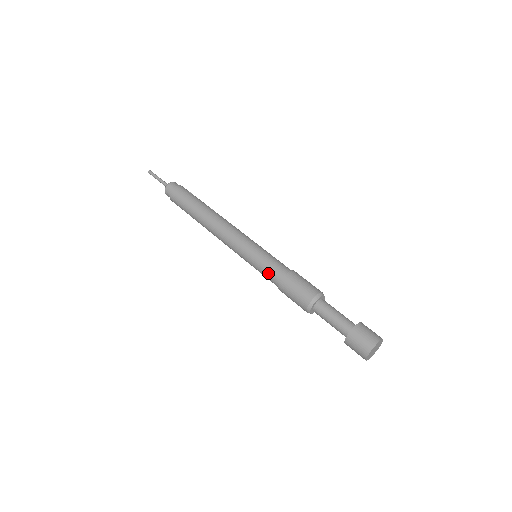
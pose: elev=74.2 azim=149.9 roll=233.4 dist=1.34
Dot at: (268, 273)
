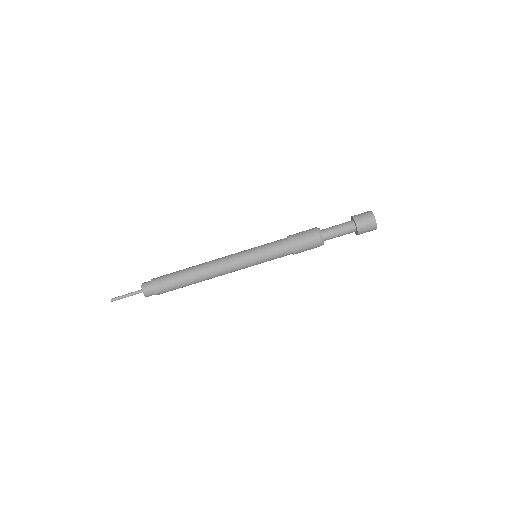
Dot at: (278, 251)
